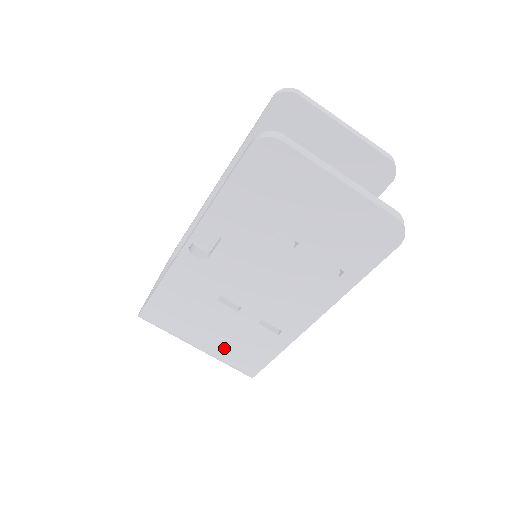
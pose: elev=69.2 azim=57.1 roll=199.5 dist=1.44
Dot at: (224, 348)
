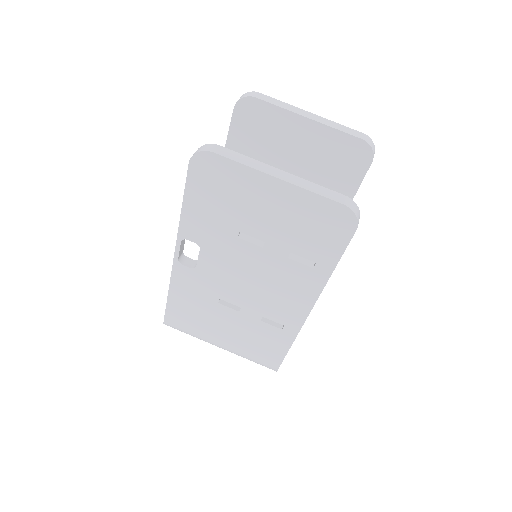
Dot at: (241, 346)
